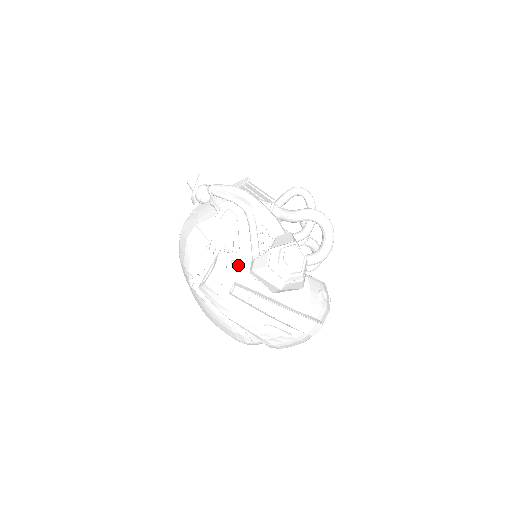
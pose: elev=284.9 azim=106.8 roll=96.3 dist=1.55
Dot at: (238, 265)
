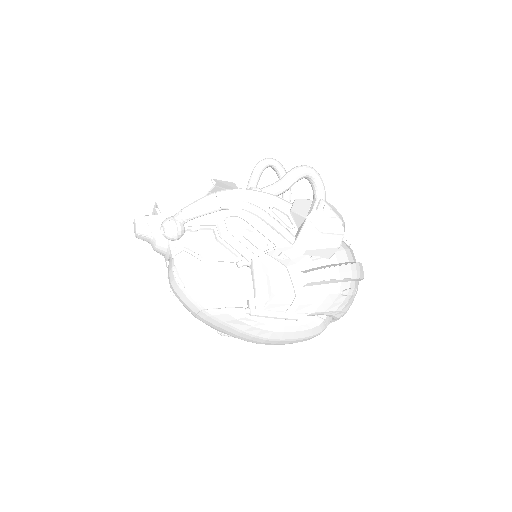
Dot at: (287, 256)
